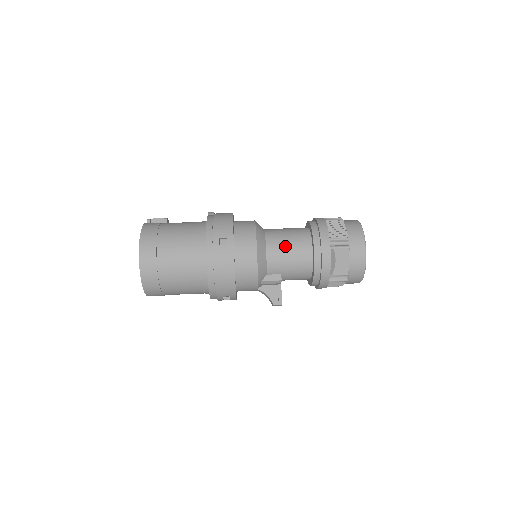
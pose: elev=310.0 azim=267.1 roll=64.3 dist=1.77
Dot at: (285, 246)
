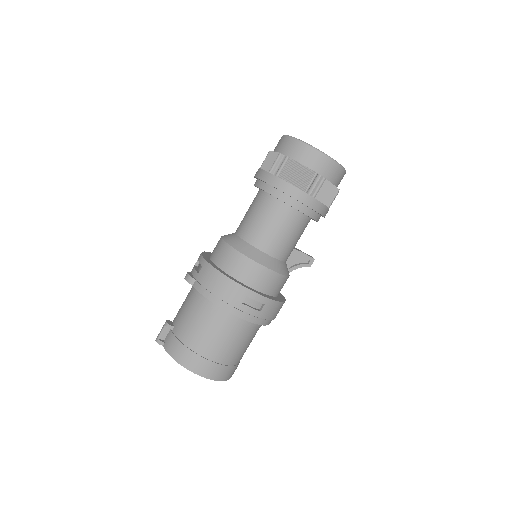
Dot at: (279, 236)
